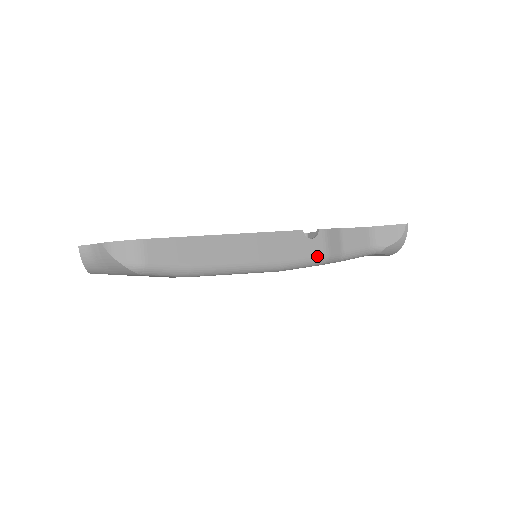
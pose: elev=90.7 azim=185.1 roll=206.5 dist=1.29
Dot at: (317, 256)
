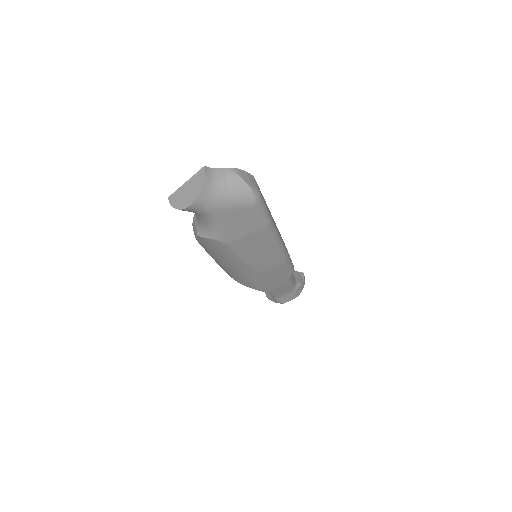
Dot at: (292, 263)
